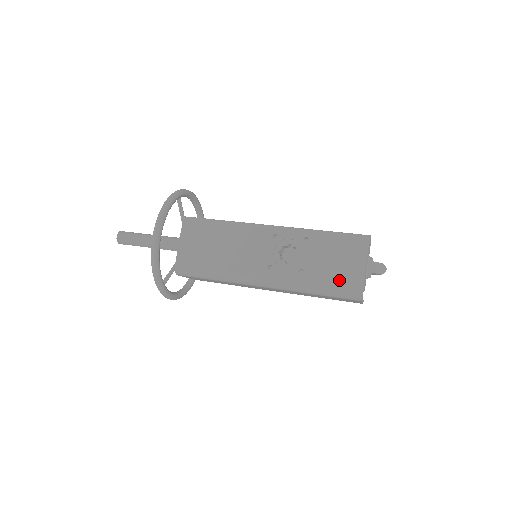
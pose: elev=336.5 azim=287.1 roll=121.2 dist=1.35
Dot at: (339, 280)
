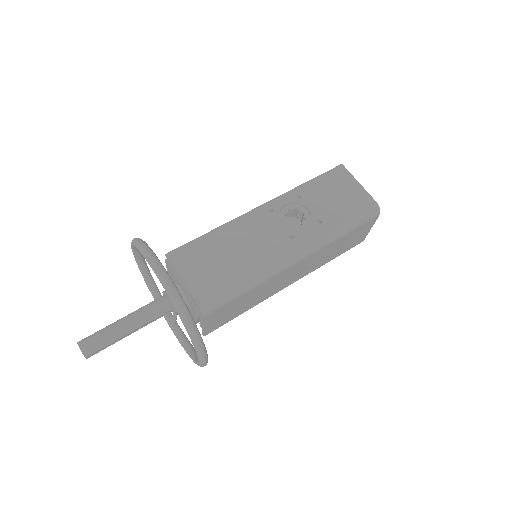
Dot at: (353, 207)
